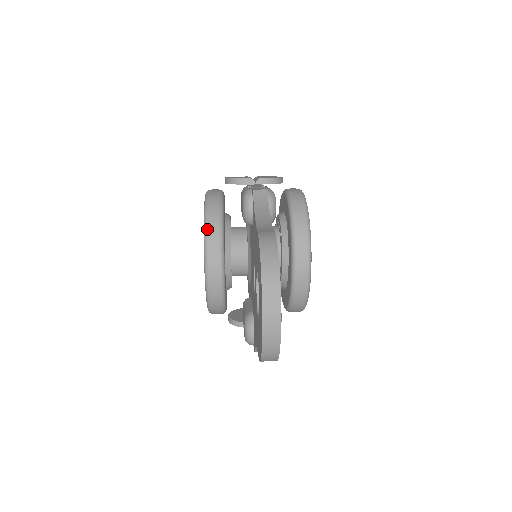
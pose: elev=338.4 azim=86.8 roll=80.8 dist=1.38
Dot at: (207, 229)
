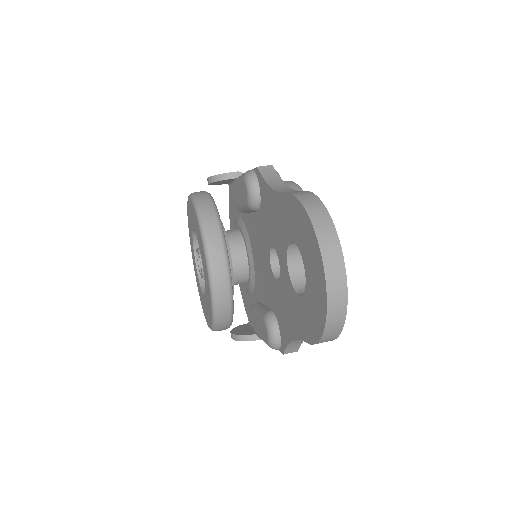
Dot at: (204, 227)
